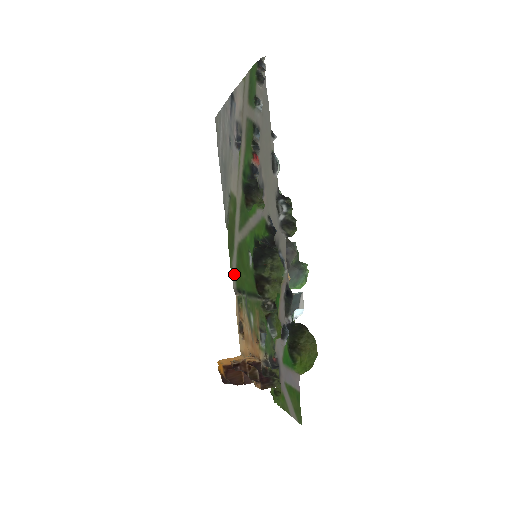
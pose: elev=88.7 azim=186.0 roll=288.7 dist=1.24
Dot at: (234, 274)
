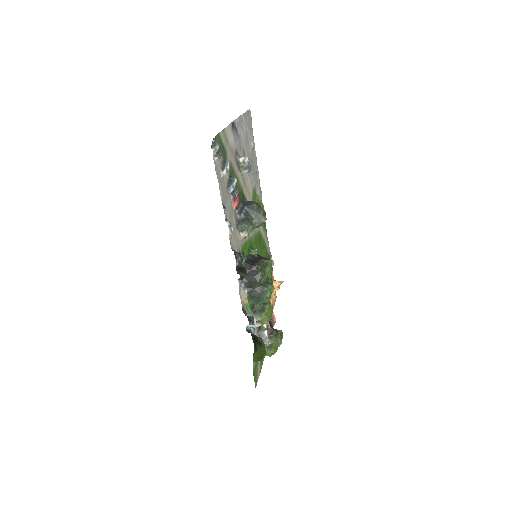
Dot at: (266, 244)
